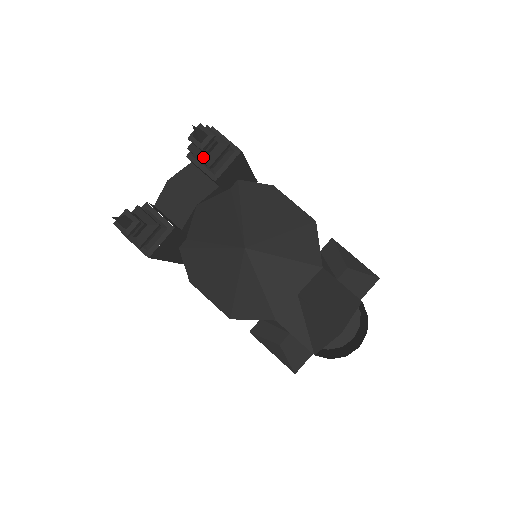
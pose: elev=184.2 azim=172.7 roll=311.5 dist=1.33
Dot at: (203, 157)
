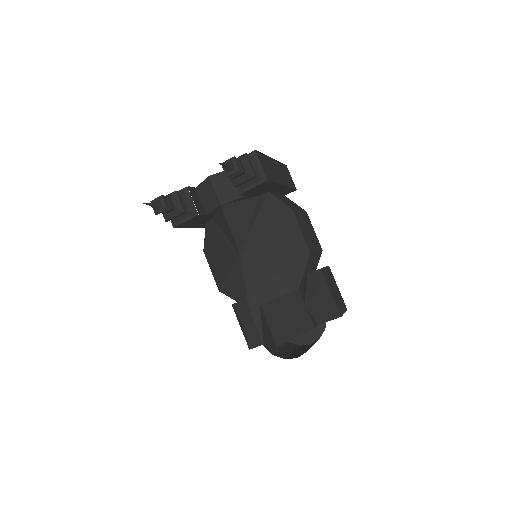
Dot at: (232, 178)
